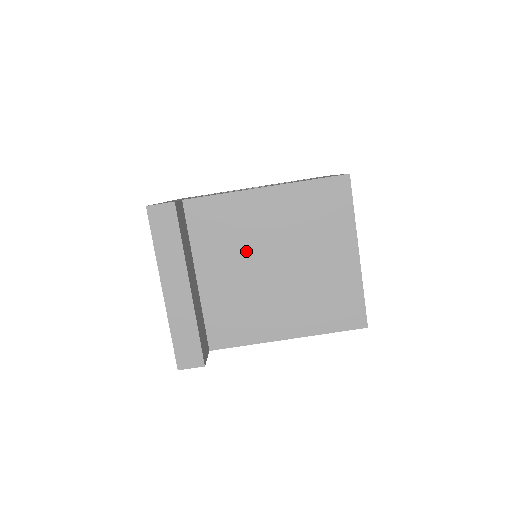
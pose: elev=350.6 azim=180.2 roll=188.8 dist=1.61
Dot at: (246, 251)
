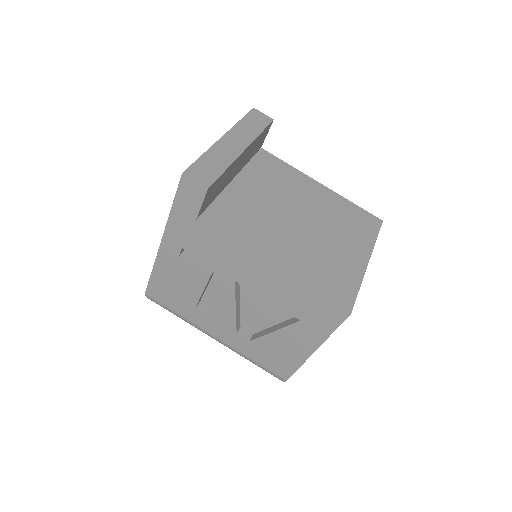
Dot at: (283, 197)
